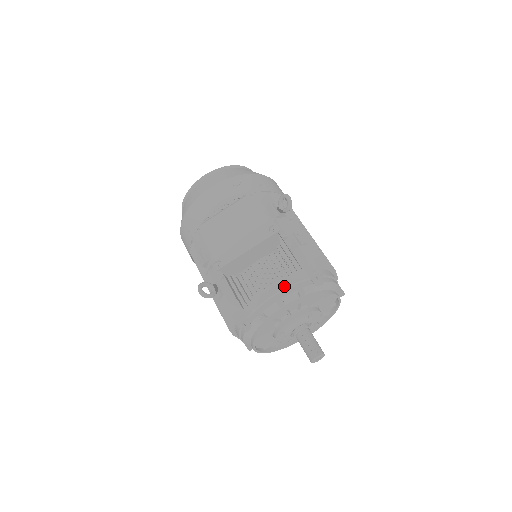
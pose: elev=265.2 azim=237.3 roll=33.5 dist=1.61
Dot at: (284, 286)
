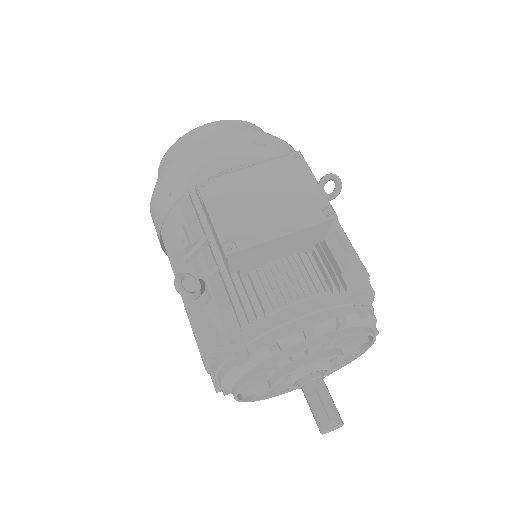
Dot at: (318, 307)
